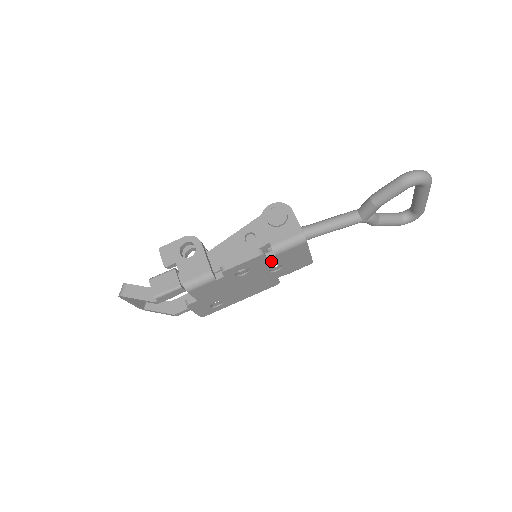
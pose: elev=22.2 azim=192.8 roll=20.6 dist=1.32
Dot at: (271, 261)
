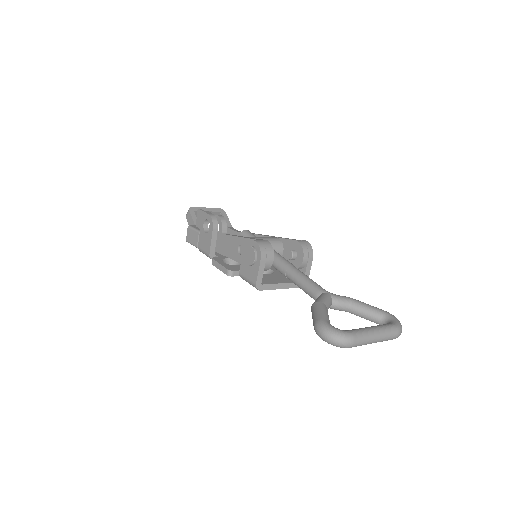
Dot at: occluded
